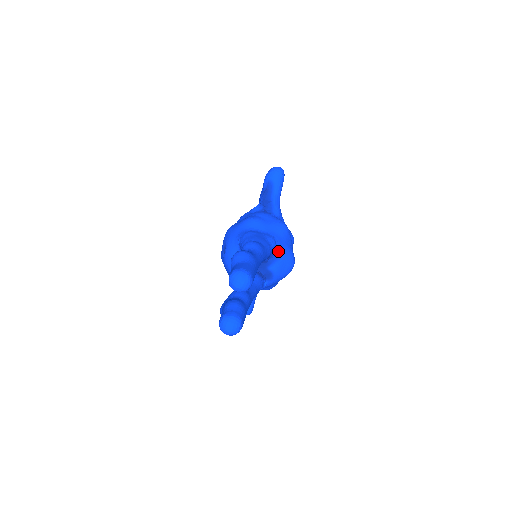
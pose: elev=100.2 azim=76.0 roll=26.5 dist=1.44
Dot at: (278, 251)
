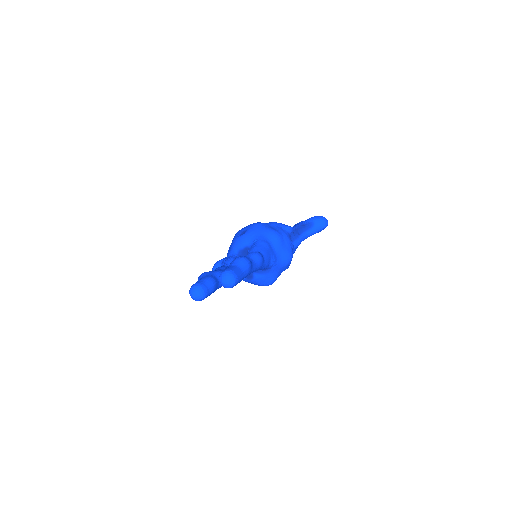
Dot at: (270, 270)
